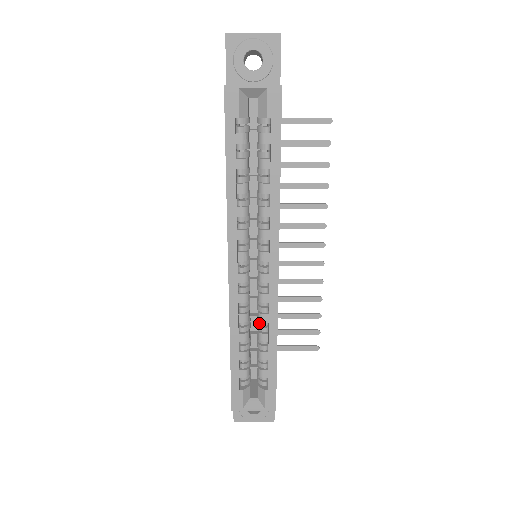
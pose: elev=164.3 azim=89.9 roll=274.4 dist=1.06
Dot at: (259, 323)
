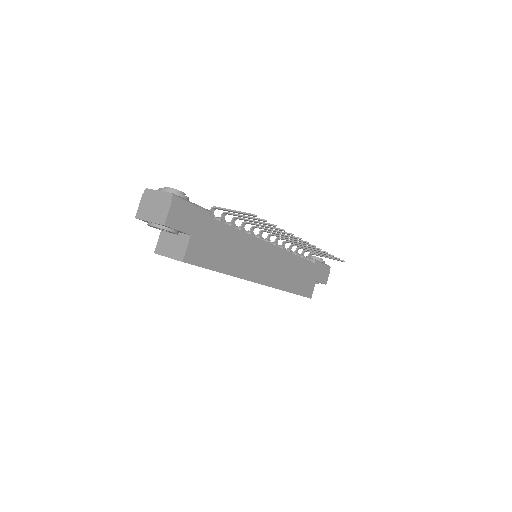
Dot at: occluded
